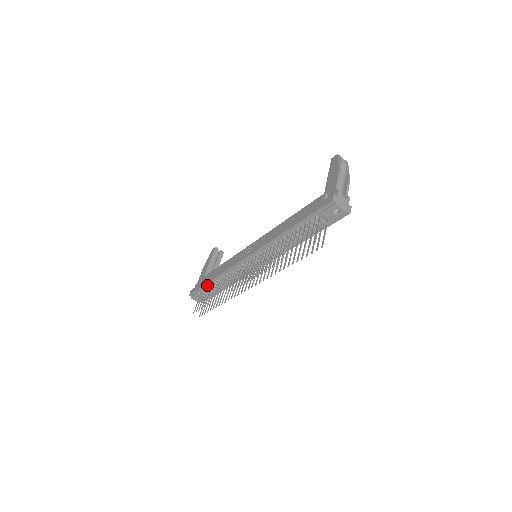
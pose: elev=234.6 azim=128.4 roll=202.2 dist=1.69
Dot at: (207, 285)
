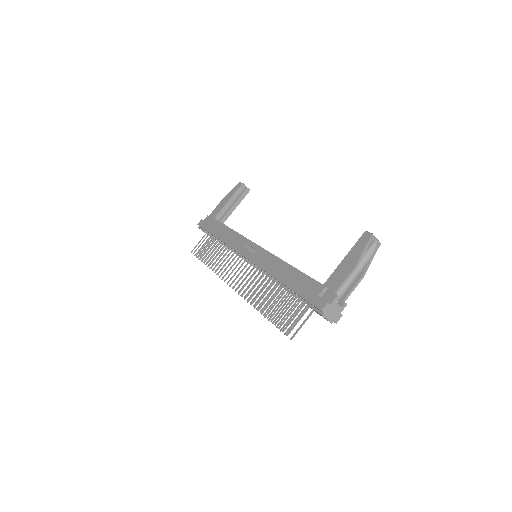
Dot at: occluded
